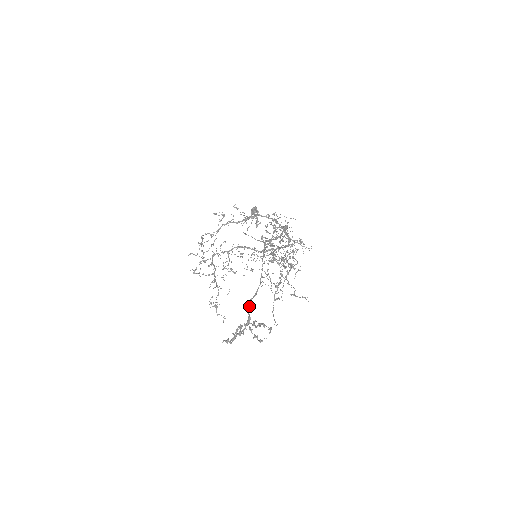
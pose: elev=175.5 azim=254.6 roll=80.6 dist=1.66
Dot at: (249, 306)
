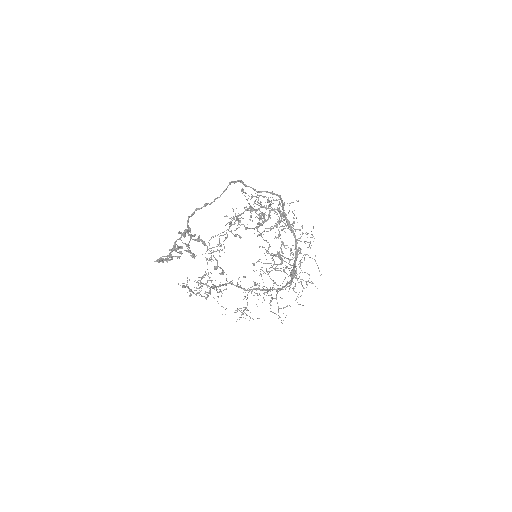
Dot at: (192, 215)
